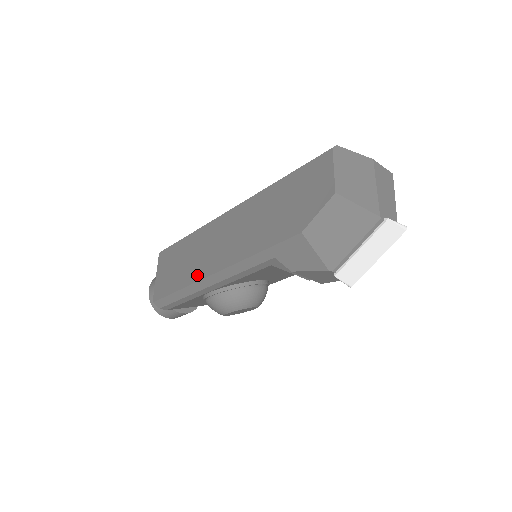
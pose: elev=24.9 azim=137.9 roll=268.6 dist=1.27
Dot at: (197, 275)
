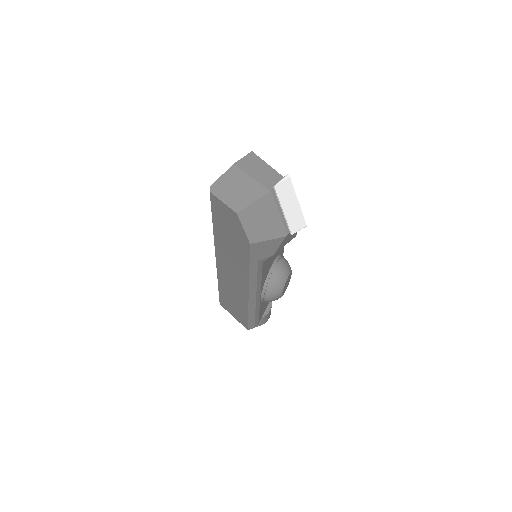
Dot at: (244, 301)
